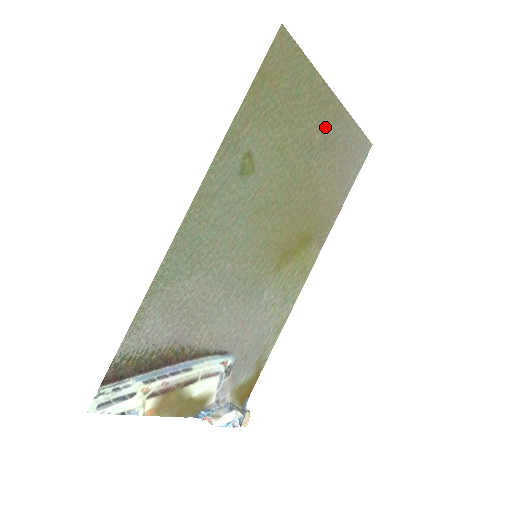
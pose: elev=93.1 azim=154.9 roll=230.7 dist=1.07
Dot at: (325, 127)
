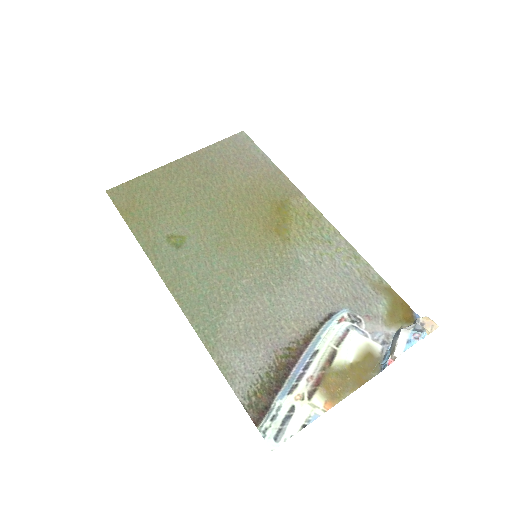
Dot at: (196, 172)
